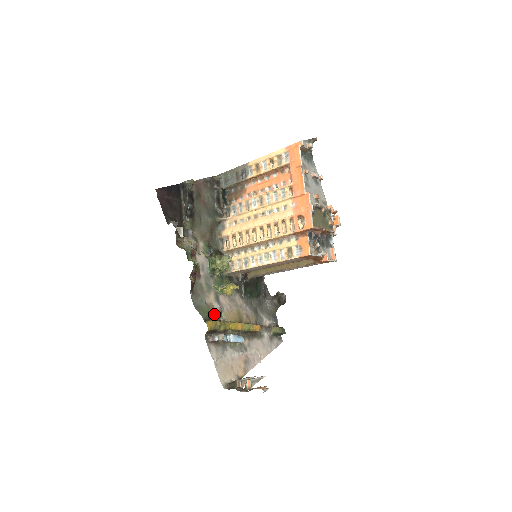
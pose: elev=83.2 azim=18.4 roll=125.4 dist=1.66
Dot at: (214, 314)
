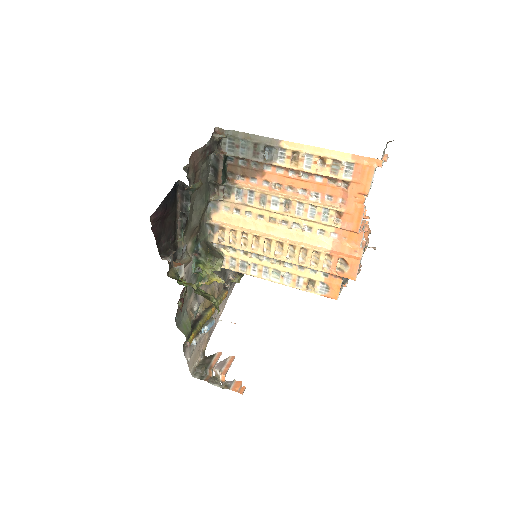
Dot at: occluded
